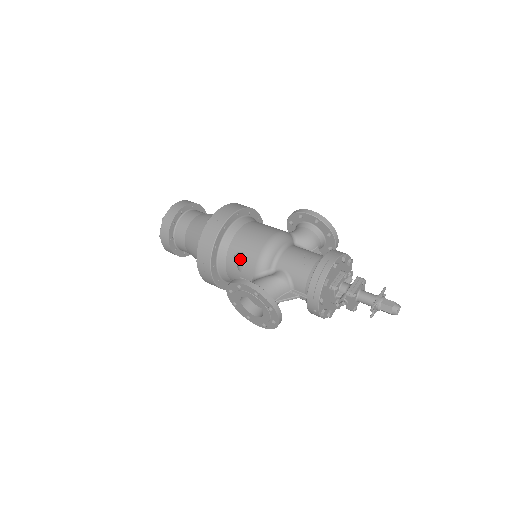
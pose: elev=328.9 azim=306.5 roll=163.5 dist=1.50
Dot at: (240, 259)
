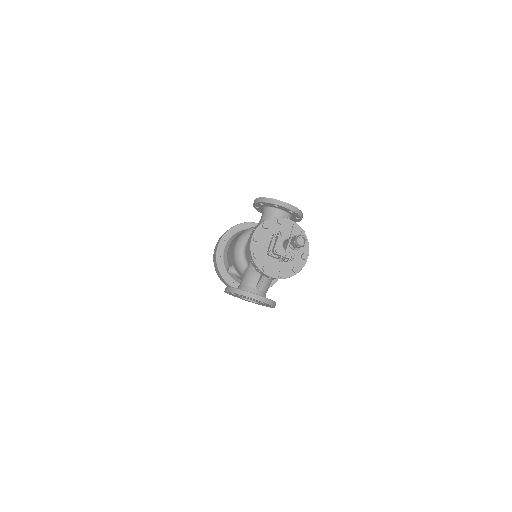
Dot at: (229, 272)
